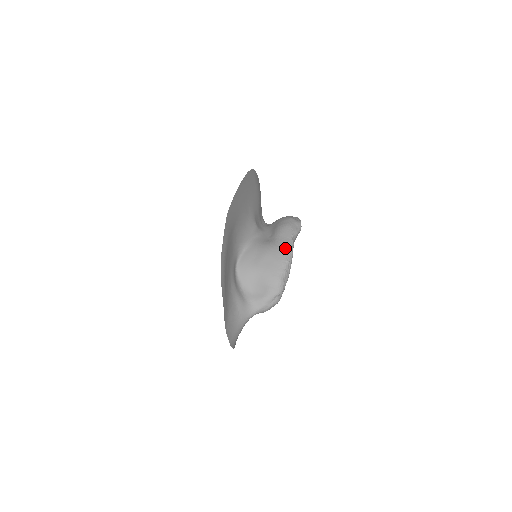
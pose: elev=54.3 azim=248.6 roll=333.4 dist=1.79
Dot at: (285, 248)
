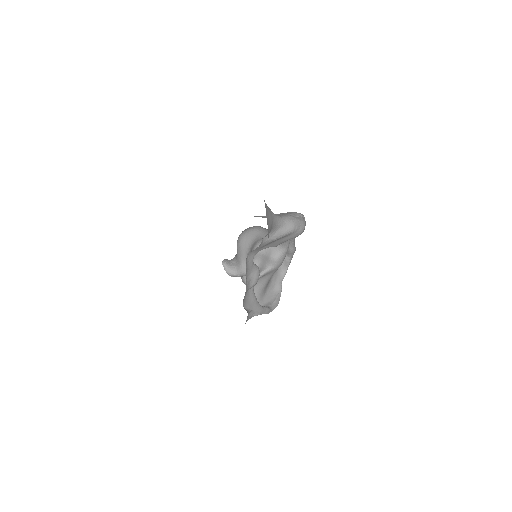
Dot at: occluded
